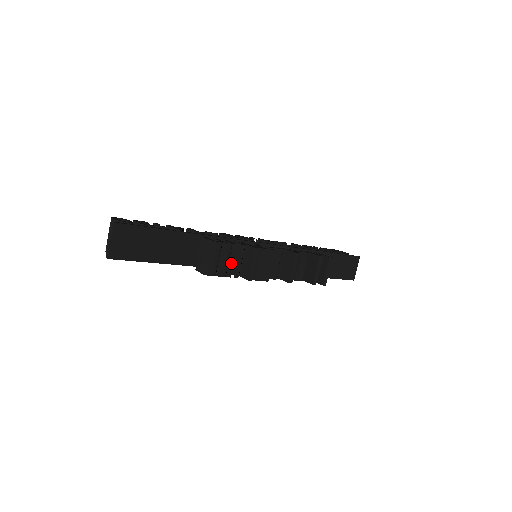
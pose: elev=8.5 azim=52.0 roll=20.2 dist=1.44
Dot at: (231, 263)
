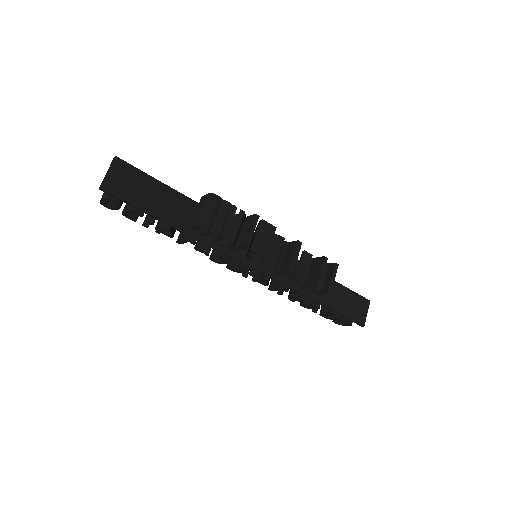
Dot at: (228, 224)
